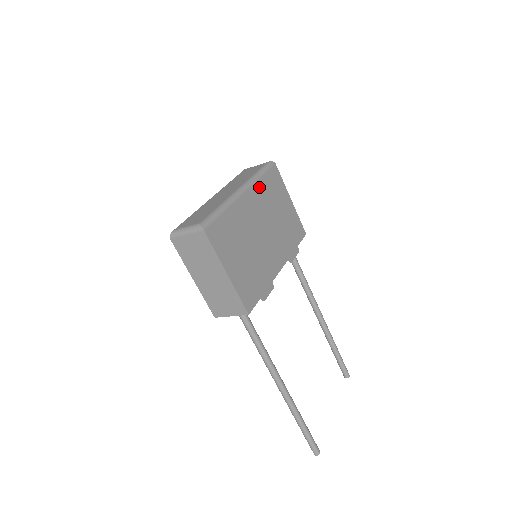
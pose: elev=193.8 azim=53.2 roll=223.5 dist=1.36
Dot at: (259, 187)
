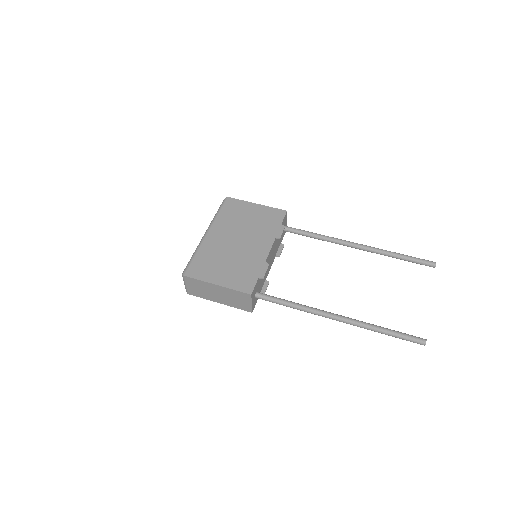
Dot at: (219, 221)
